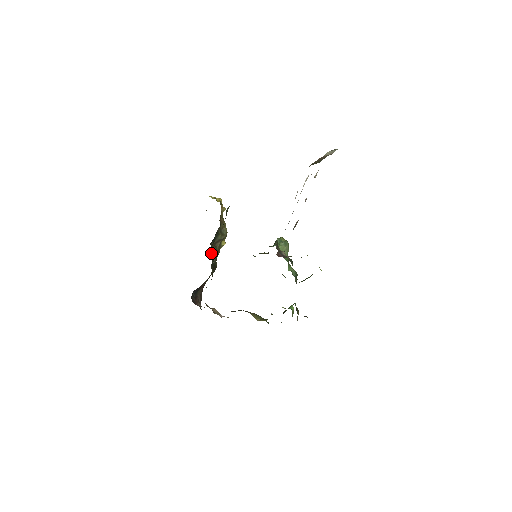
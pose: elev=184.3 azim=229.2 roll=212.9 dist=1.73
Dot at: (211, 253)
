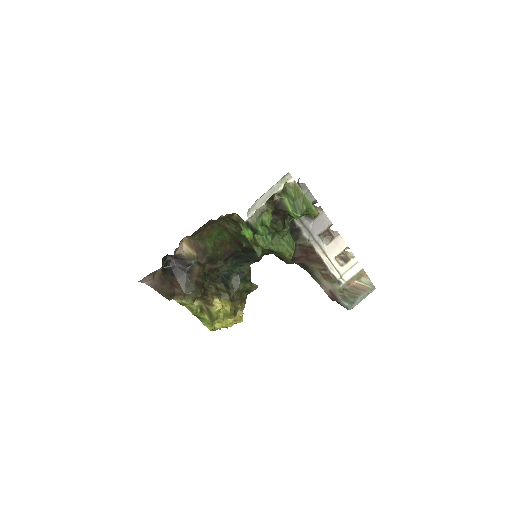
Dot at: (212, 275)
